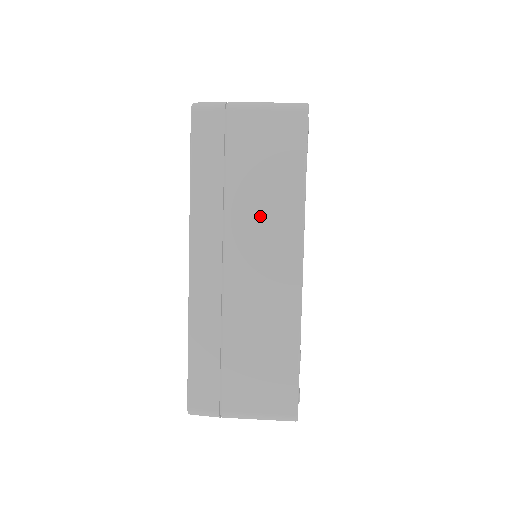
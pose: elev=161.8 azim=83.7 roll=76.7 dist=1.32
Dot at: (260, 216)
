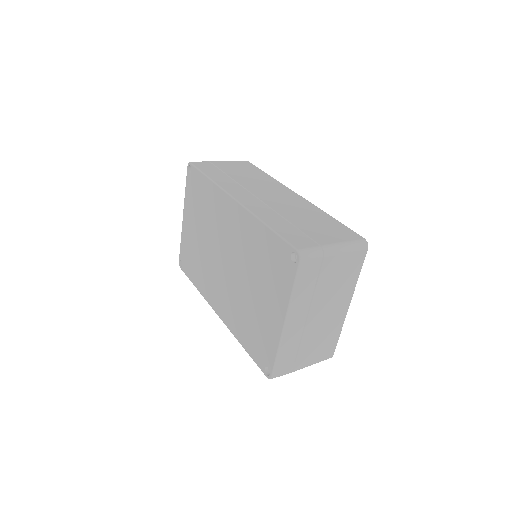
Dot at: (258, 183)
